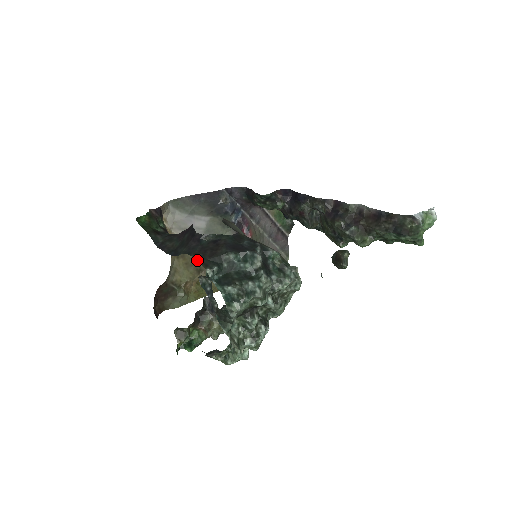
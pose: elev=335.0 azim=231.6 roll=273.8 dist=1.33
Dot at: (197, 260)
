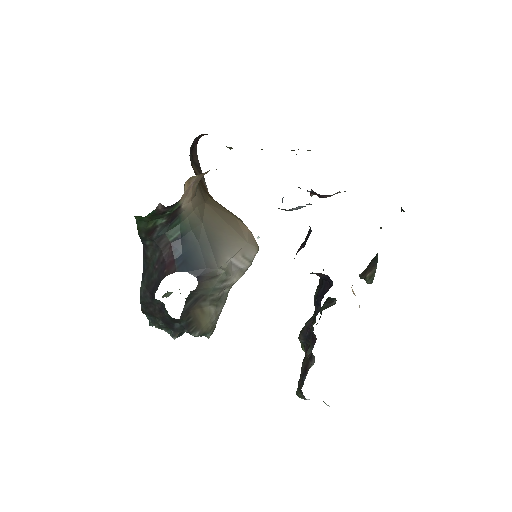
Dot at: (141, 305)
